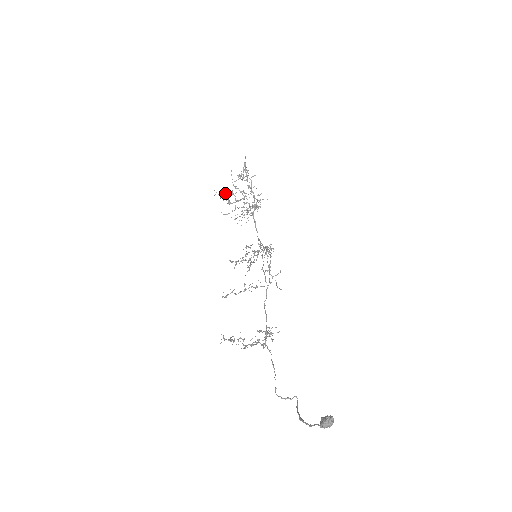
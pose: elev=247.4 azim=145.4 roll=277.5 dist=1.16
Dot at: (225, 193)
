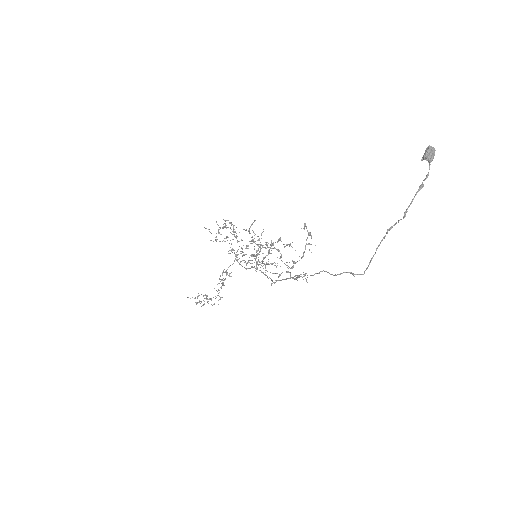
Dot at: occluded
